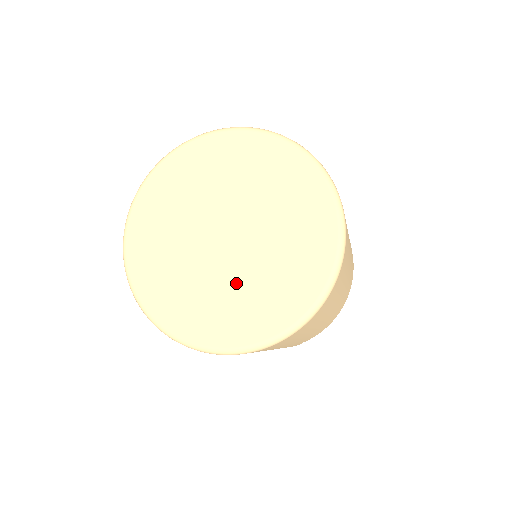
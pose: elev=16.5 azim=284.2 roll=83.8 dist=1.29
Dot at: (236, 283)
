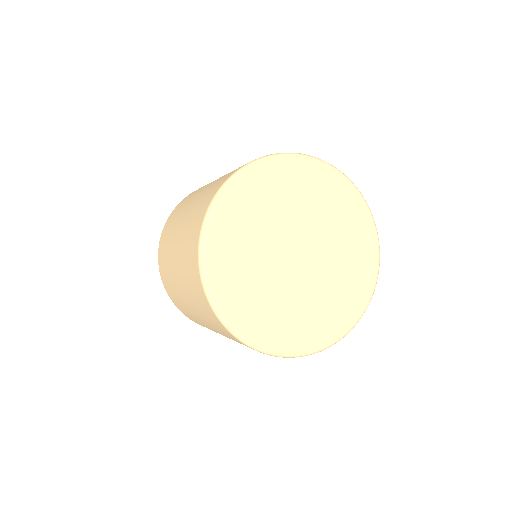
Dot at: (315, 294)
